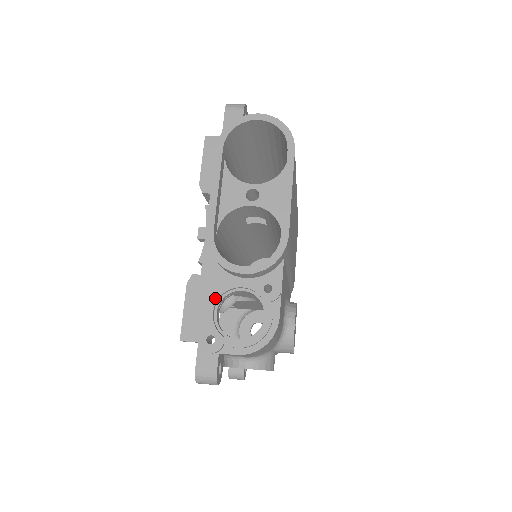
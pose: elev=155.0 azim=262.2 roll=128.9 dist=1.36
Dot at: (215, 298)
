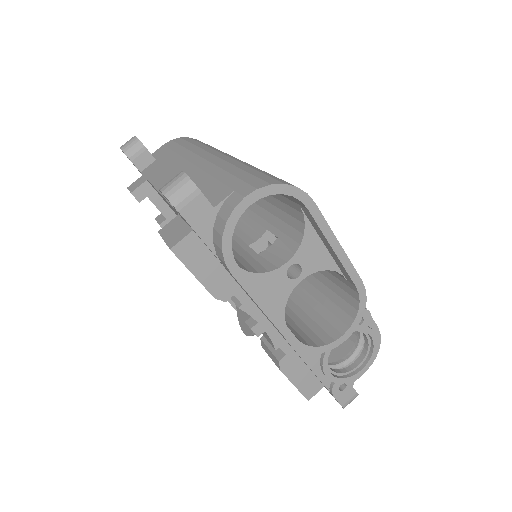
Dot at: (325, 365)
